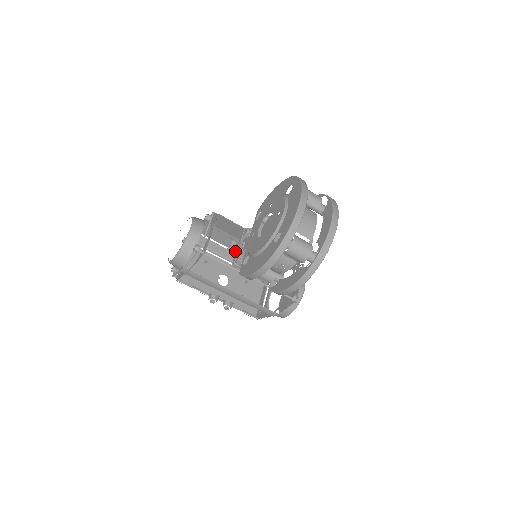
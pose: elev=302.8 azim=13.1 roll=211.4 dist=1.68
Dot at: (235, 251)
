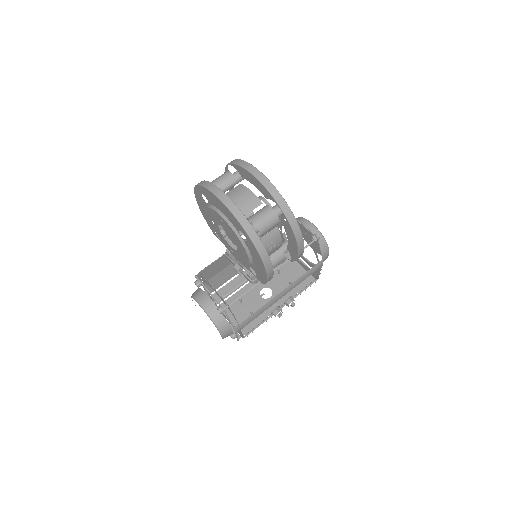
Dot at: (245, 268)
